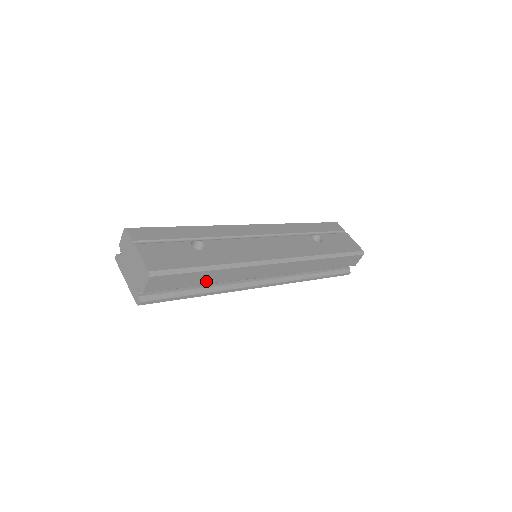
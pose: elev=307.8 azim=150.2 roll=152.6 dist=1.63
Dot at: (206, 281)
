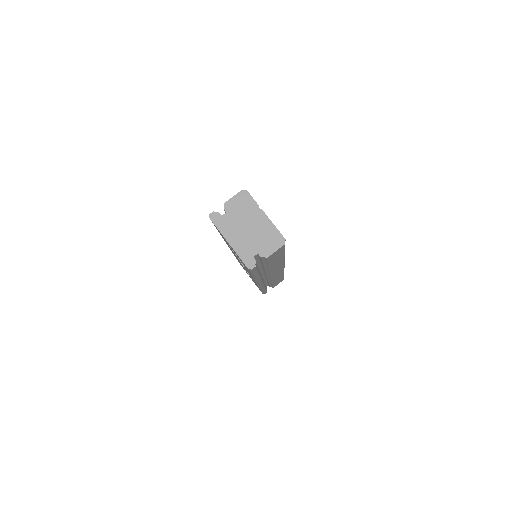
Dot at: (273, 264)
